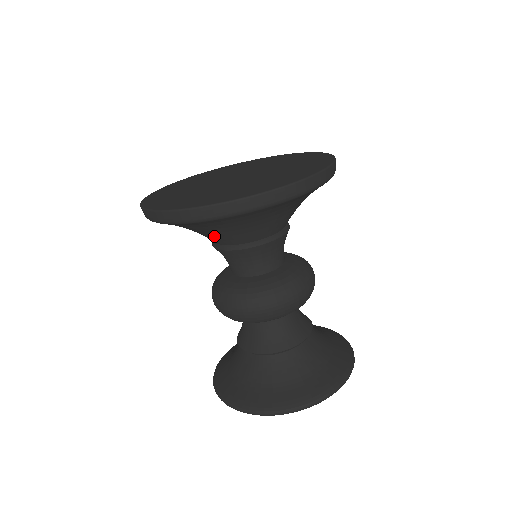
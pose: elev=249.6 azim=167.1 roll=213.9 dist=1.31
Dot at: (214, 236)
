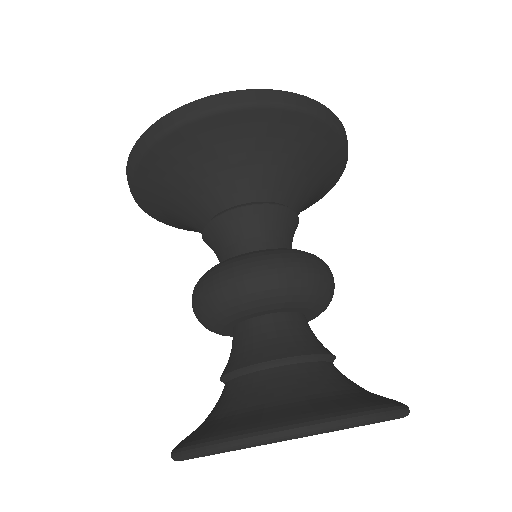
Dot at: (187, 213)
